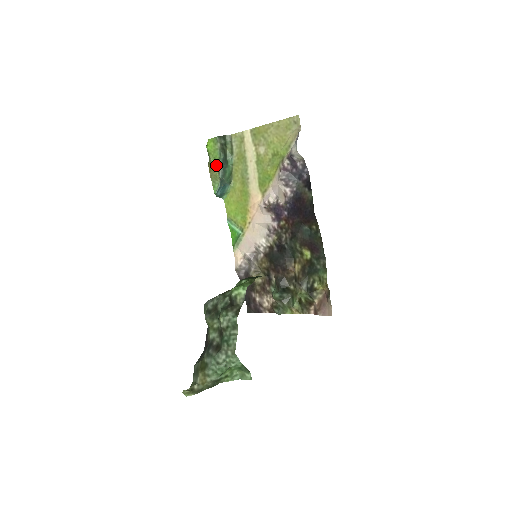
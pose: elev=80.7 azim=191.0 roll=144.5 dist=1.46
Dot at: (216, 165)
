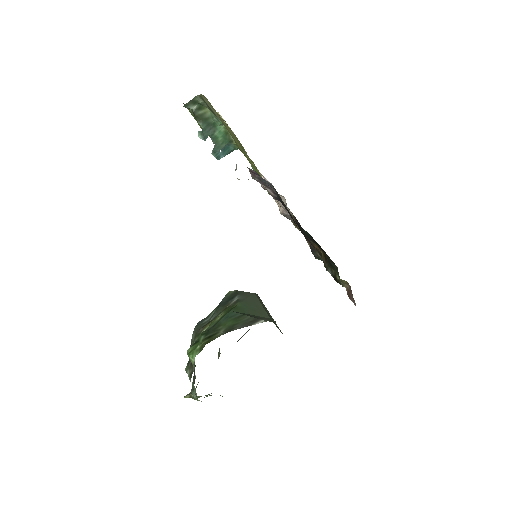
Dot at: occluded
